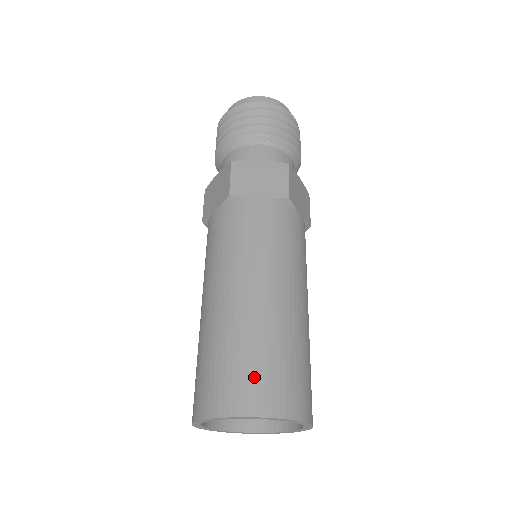
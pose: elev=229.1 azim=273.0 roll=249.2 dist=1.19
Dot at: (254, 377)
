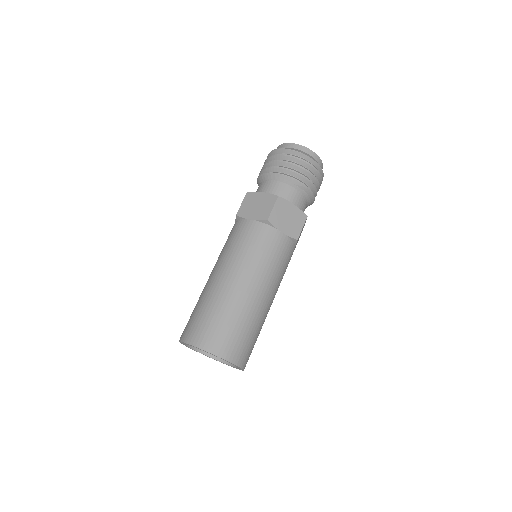
Dot at: (234, 339)
